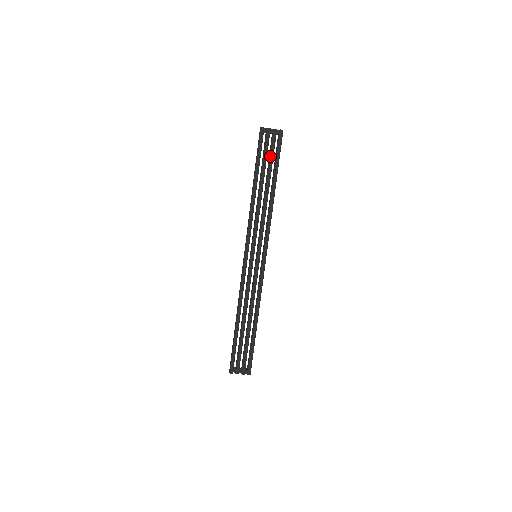
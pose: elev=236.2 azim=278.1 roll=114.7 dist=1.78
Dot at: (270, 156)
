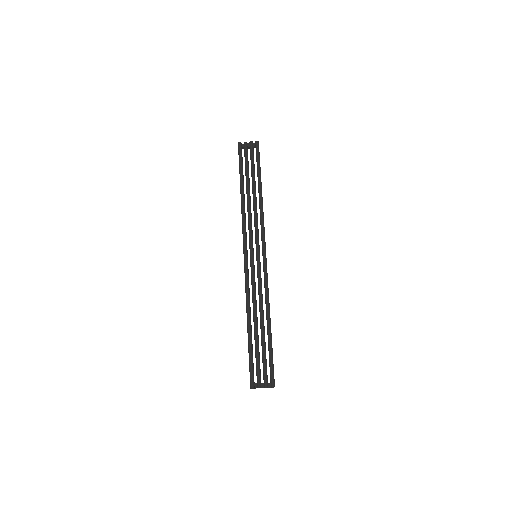
Dot at: (251, 163)
